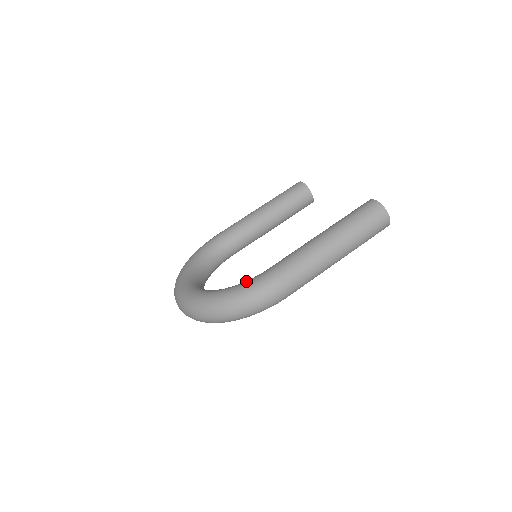
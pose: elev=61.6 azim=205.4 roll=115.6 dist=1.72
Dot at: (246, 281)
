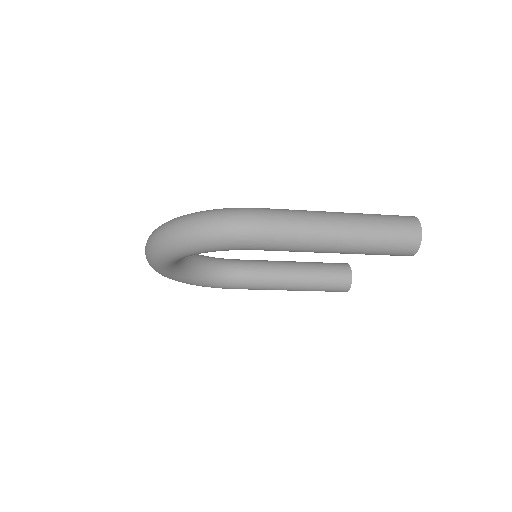
Dot at: occluded
